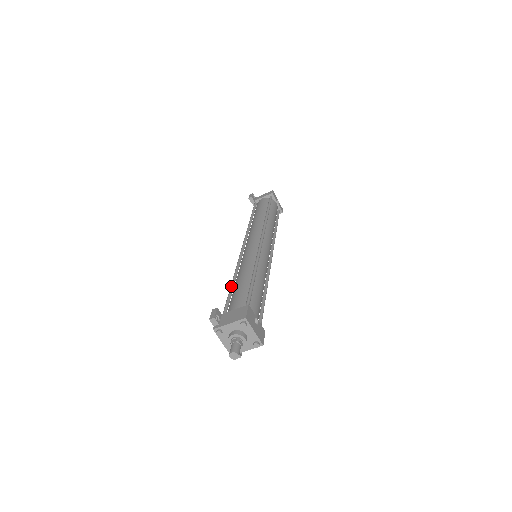
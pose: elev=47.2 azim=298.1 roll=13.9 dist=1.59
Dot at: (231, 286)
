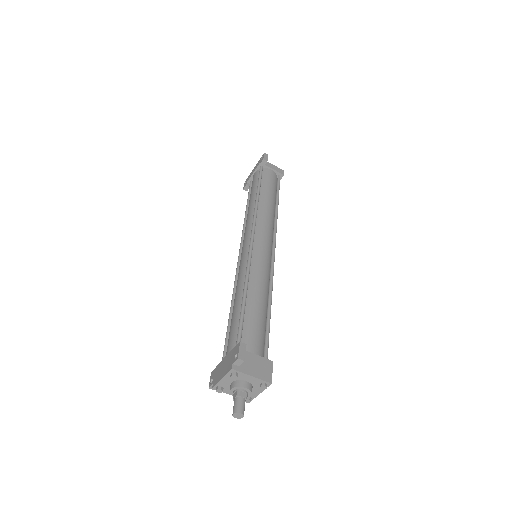
Dot at: (245, 301)
